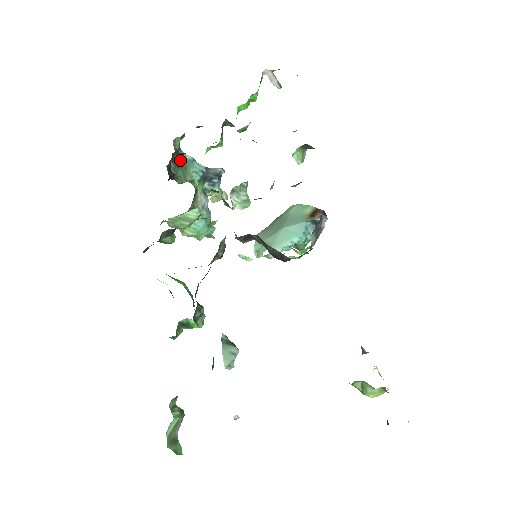
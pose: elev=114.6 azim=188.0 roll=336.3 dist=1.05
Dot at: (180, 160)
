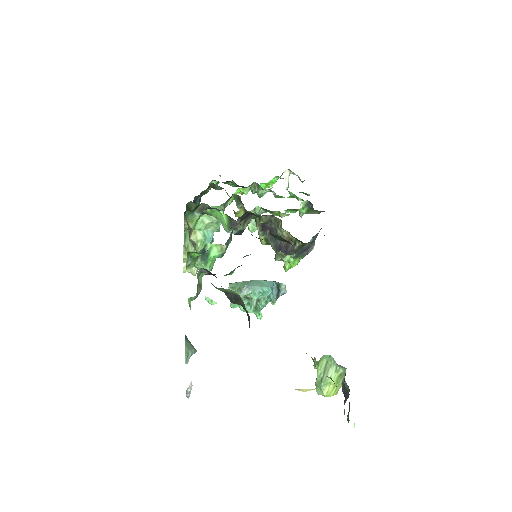
Dot at: occluded
